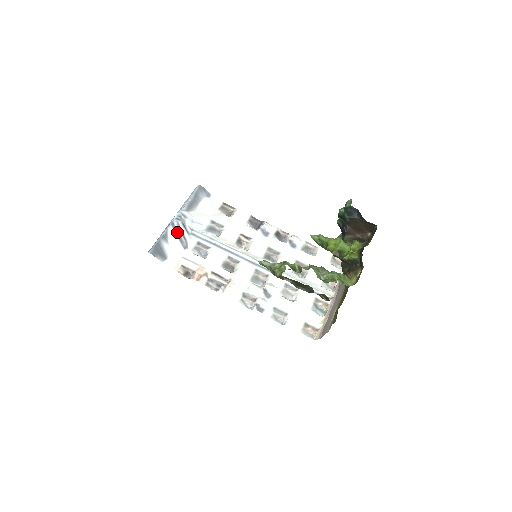
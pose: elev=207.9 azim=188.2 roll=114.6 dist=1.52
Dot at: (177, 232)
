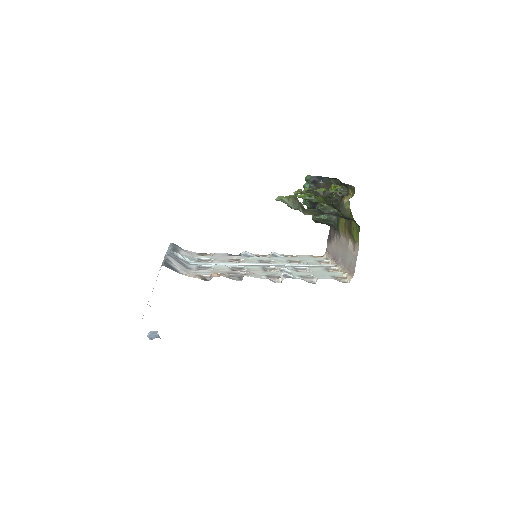
Dot at: (176, 260)
